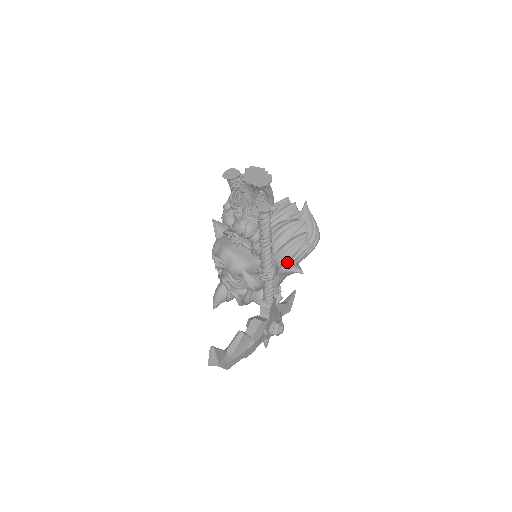
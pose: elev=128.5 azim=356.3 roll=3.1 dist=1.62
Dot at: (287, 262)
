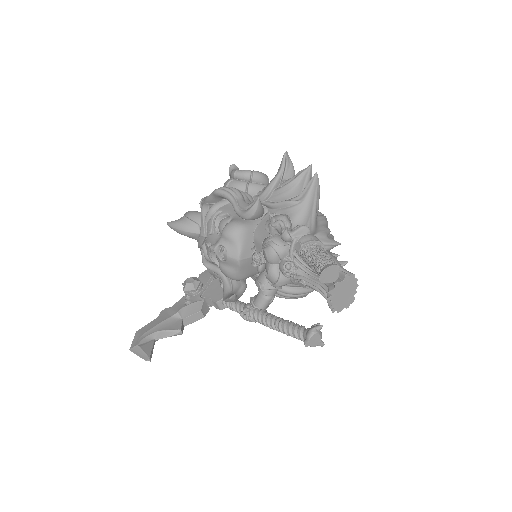
Dot at: occluded
